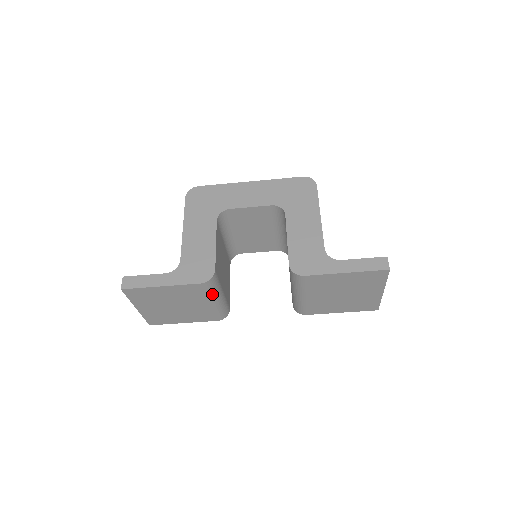
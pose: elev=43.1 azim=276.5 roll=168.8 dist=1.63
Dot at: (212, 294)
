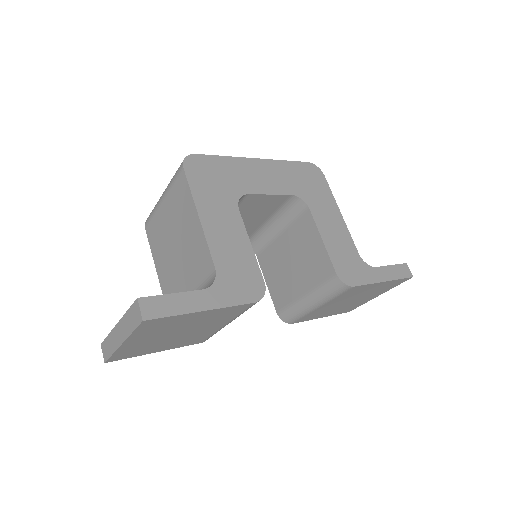
Dot at: (242, 313)
